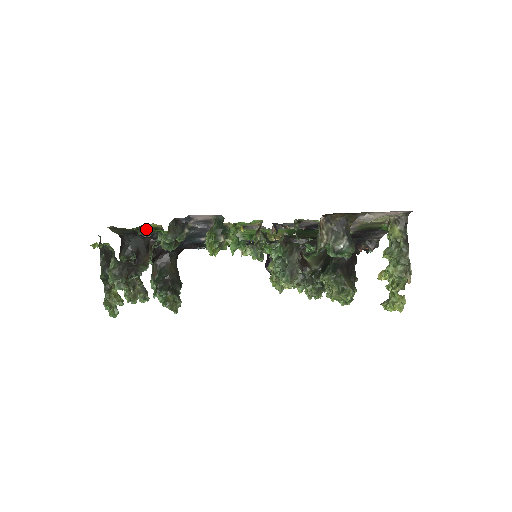
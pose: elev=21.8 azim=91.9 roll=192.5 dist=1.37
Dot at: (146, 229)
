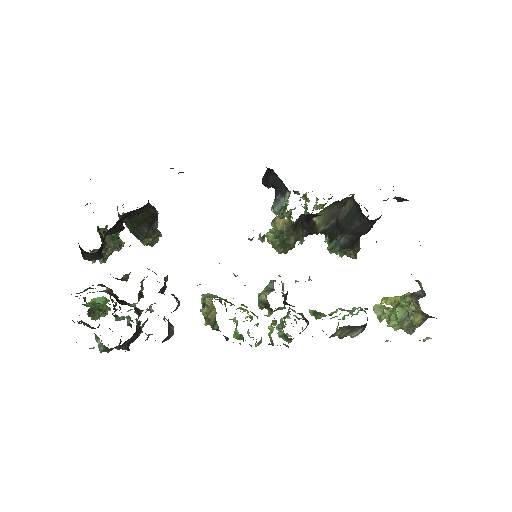
Dot at: occluded
